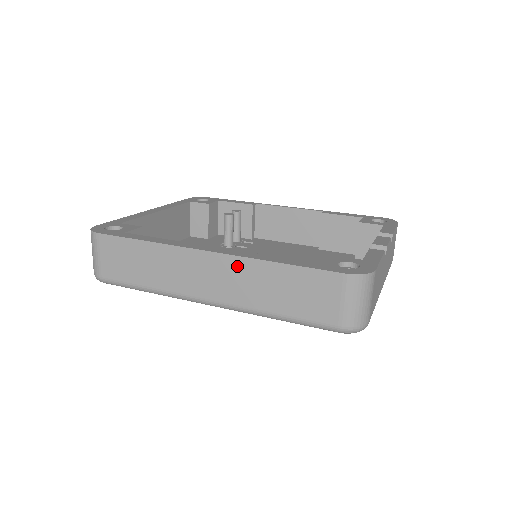
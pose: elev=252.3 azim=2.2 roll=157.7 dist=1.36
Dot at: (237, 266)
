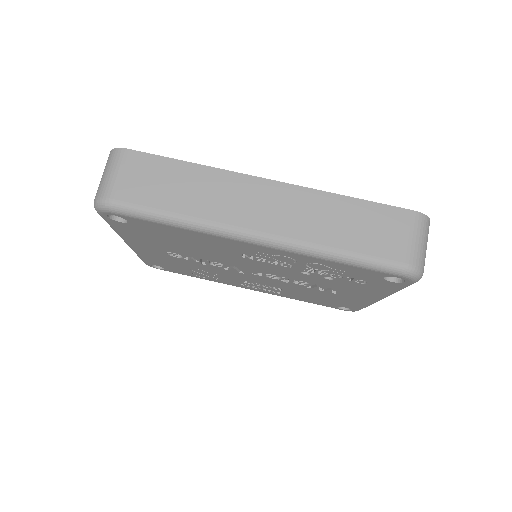
Dot at: (301, 197)
